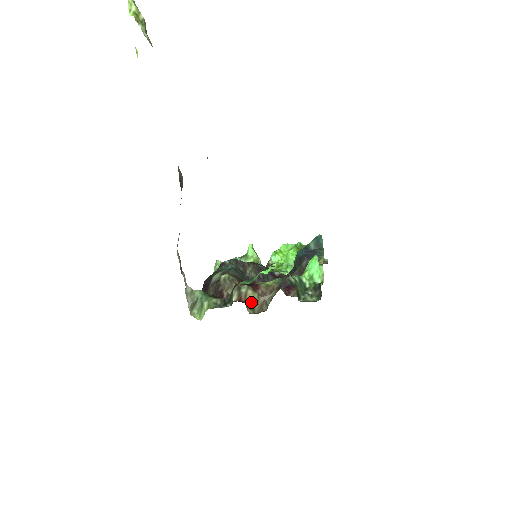
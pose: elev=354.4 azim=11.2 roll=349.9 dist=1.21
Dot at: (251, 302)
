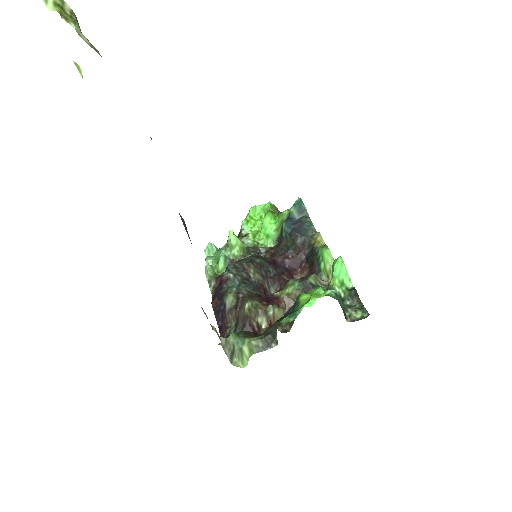
Dot at: occluded
